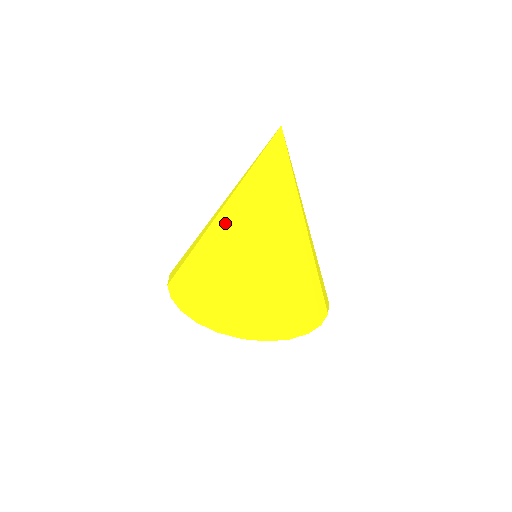
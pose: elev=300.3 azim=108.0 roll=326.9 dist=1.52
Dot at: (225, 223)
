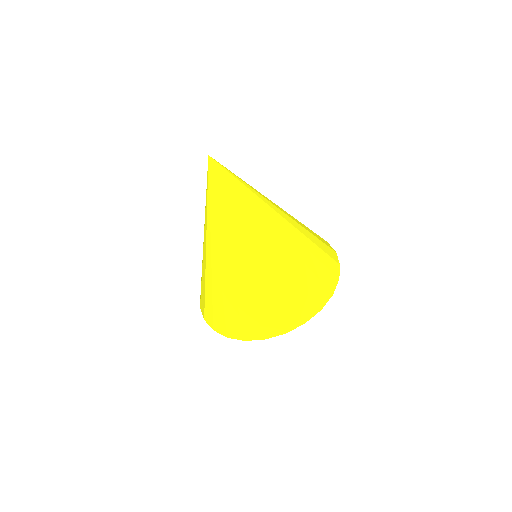
Dot at: occluded
